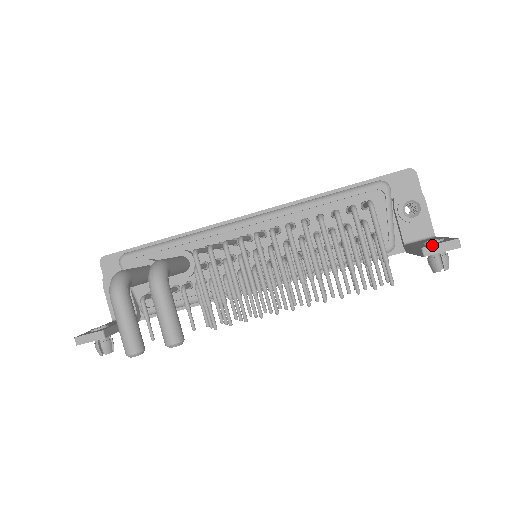
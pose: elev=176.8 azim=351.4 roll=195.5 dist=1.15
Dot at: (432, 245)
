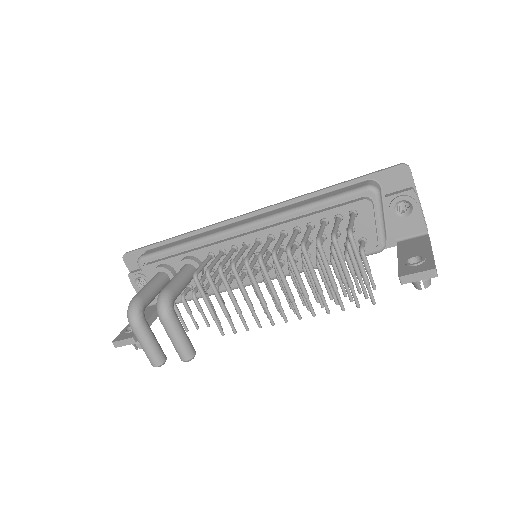
Dot at: (409, 275)
